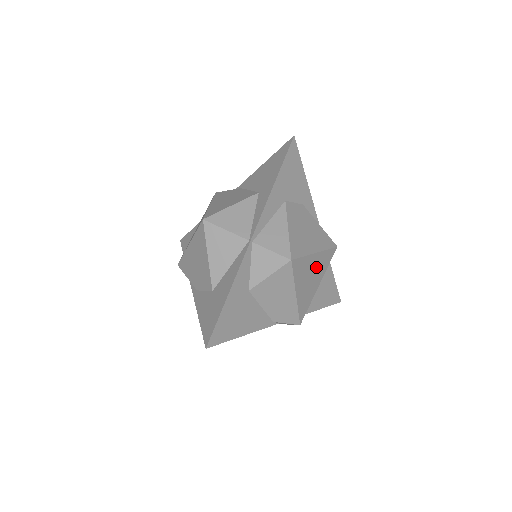
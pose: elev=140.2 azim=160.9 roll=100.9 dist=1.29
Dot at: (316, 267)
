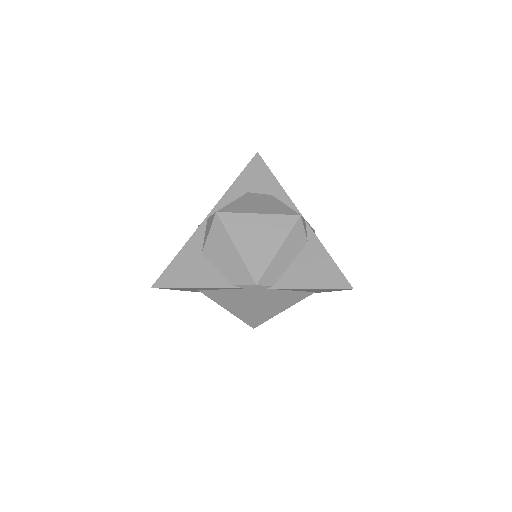
Dot at: (265, 228)
